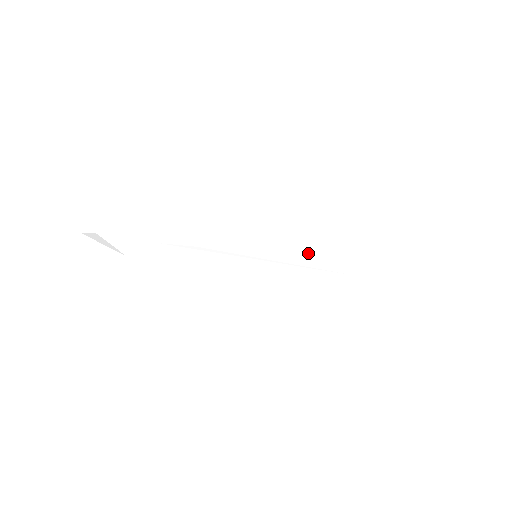
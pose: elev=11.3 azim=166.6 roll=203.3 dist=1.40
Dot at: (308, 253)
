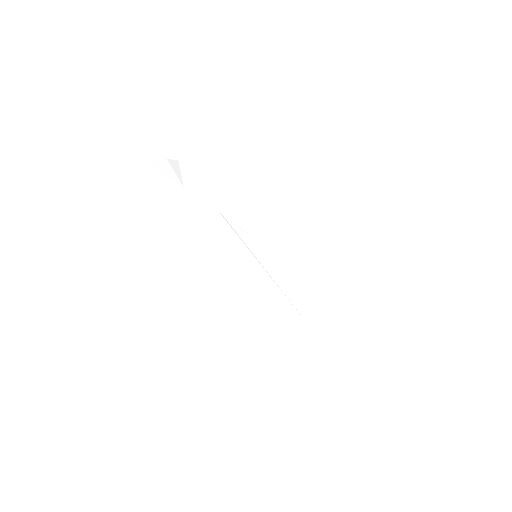
Dot at: (288, 284)
